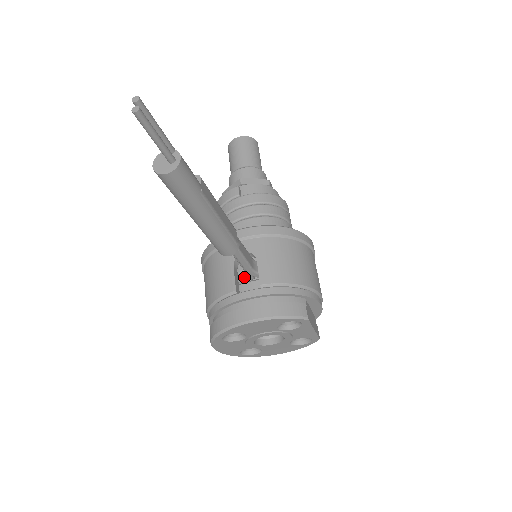
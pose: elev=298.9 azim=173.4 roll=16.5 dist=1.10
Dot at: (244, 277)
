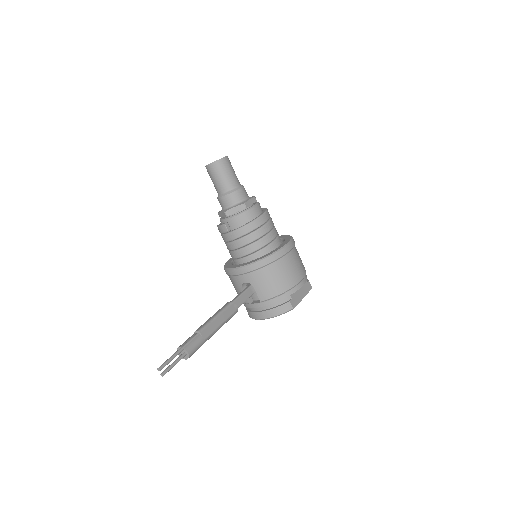
Dot at: occluded
